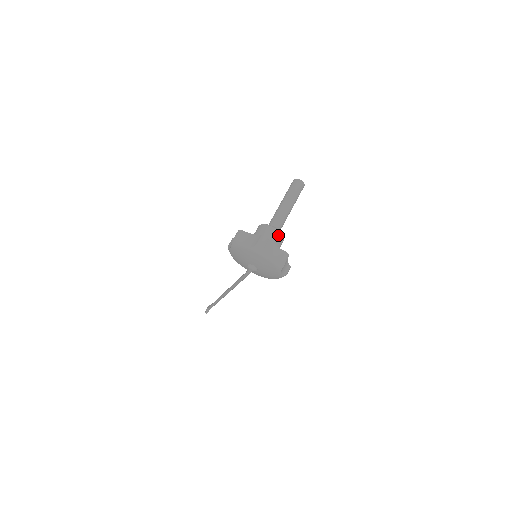
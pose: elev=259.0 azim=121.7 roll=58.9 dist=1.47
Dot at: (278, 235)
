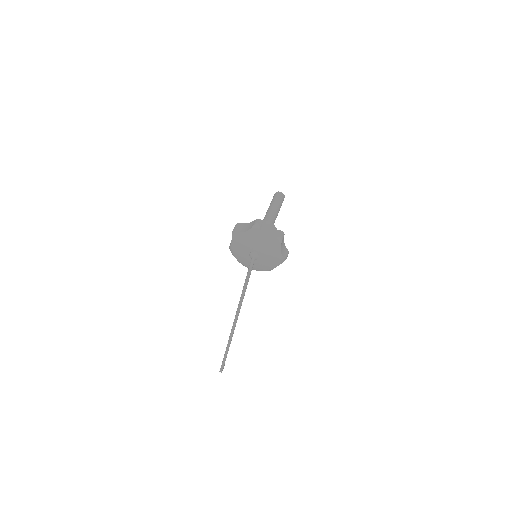
Dot at: (271, 226)
